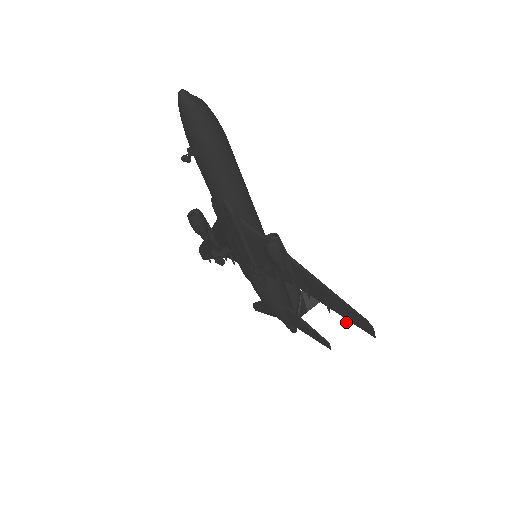
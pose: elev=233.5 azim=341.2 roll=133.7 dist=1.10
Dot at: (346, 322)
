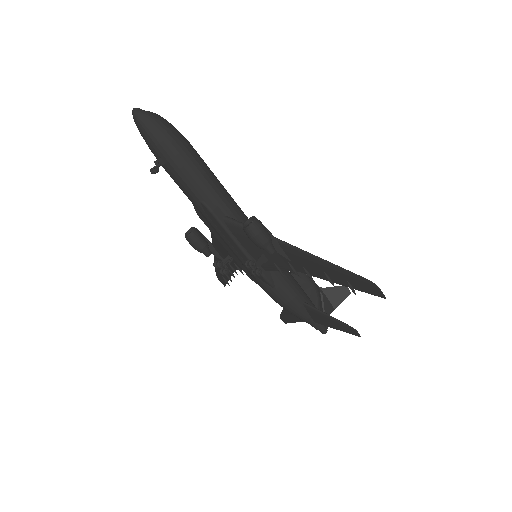
Dot at: (352, 291)
